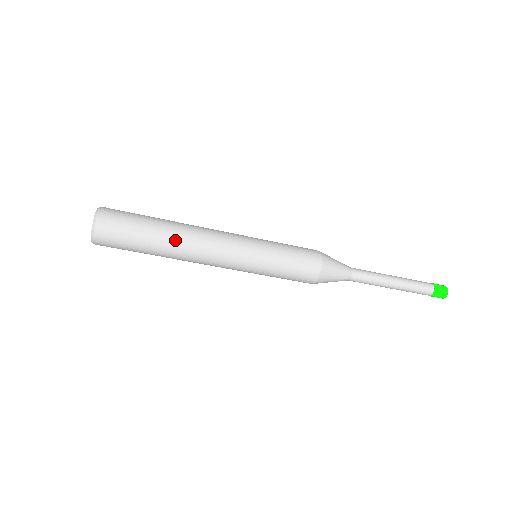
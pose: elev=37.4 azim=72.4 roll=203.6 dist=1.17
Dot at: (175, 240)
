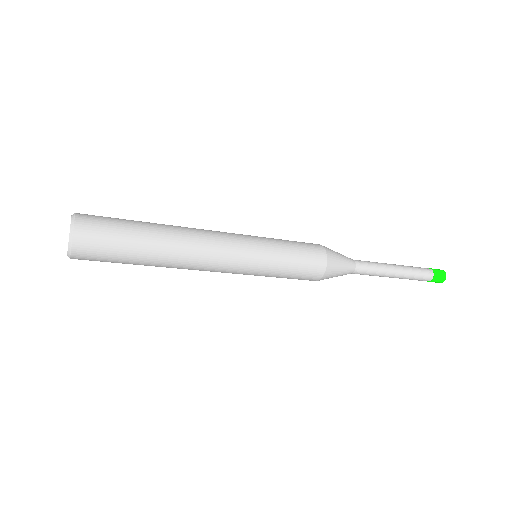
Dot at: (168, 254)
